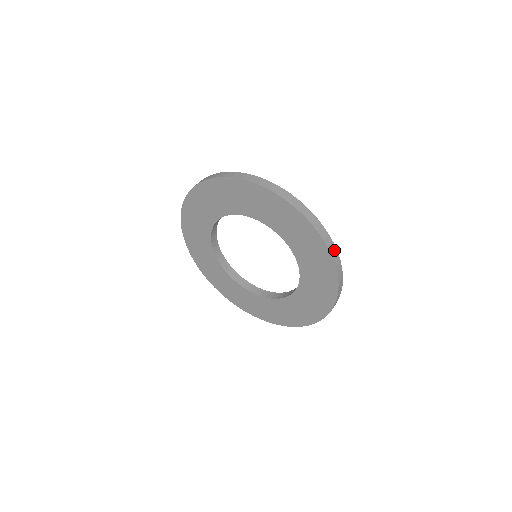
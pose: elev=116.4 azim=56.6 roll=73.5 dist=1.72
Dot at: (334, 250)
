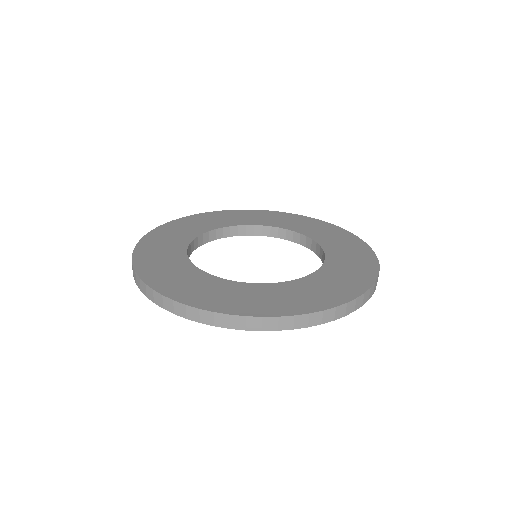
Dot at: (360, 299)
